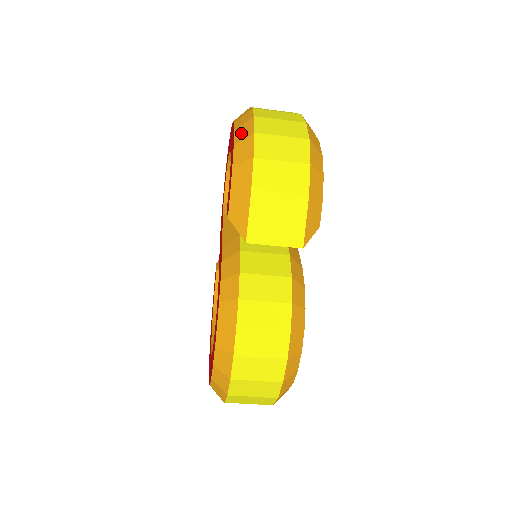
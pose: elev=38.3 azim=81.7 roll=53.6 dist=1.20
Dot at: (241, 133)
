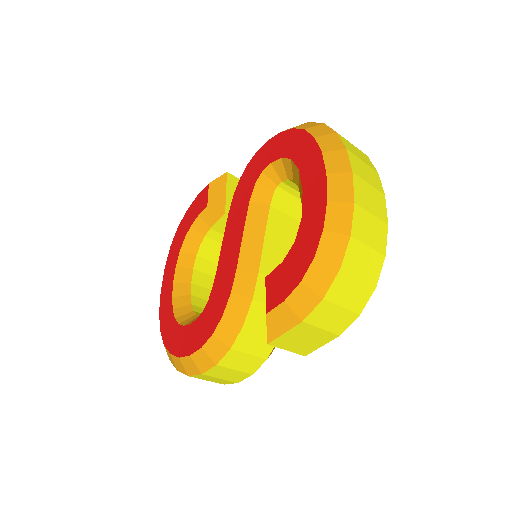
Dot at: (328, 248)
